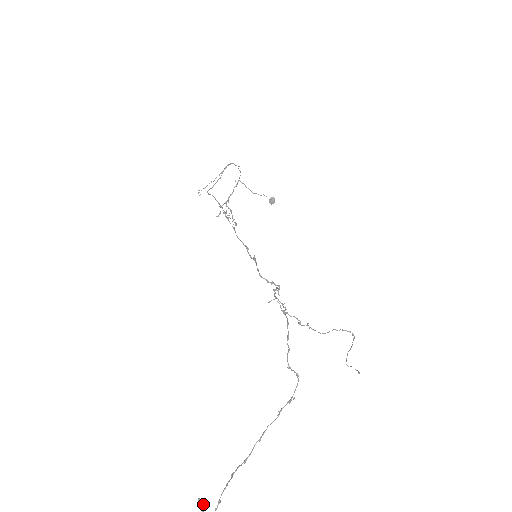
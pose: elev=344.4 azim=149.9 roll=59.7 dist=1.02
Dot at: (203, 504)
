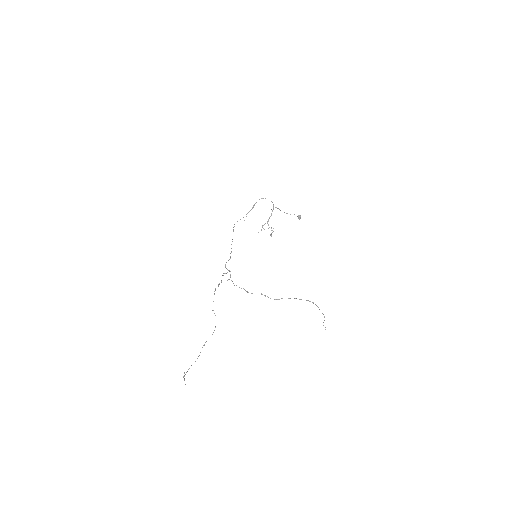
Dot at: occluded
